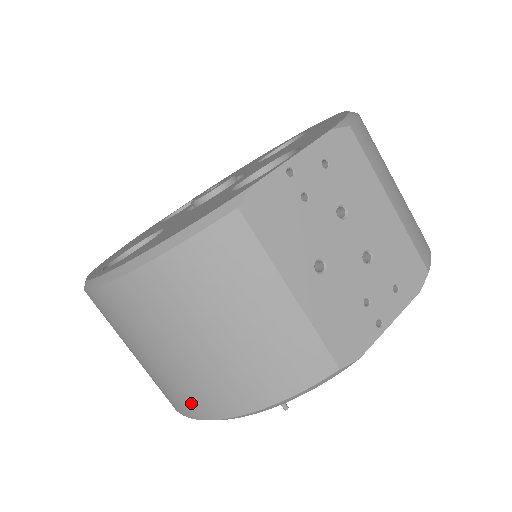
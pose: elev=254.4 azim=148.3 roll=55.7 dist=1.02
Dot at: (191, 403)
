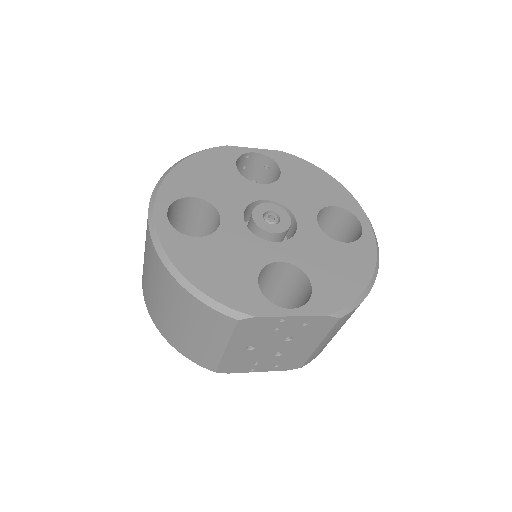
Dot at: (149, 303)
